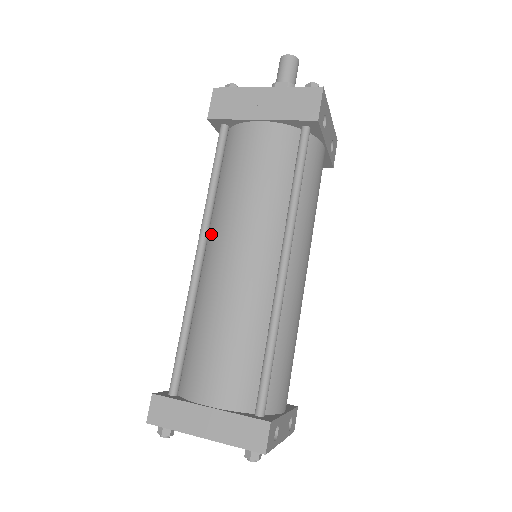
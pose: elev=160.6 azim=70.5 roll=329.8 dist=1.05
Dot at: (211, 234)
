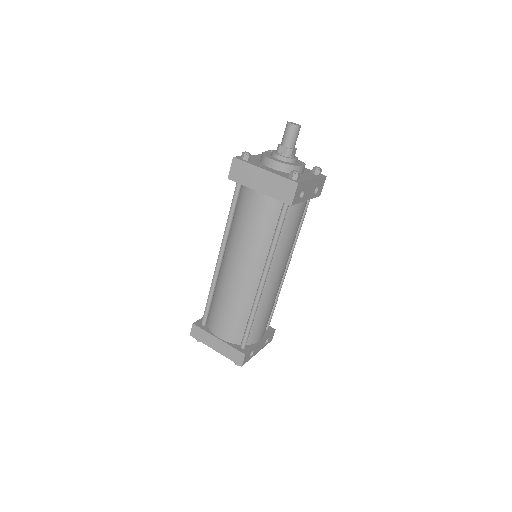
Dot at: (227, 248)
